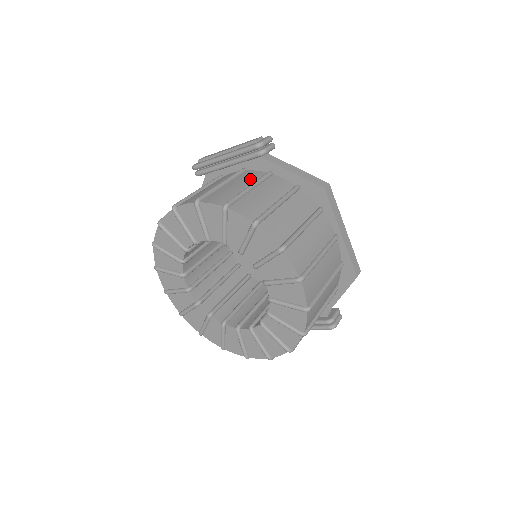
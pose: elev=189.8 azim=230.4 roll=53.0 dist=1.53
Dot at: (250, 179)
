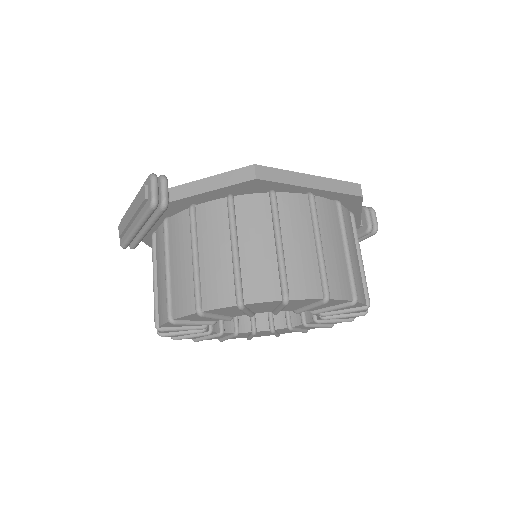
Dot at: (183, 238)
